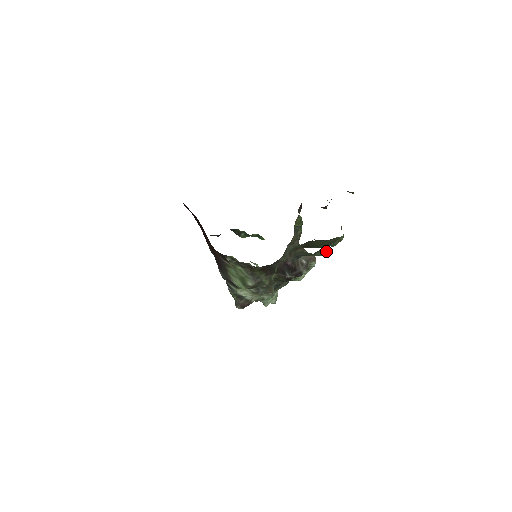
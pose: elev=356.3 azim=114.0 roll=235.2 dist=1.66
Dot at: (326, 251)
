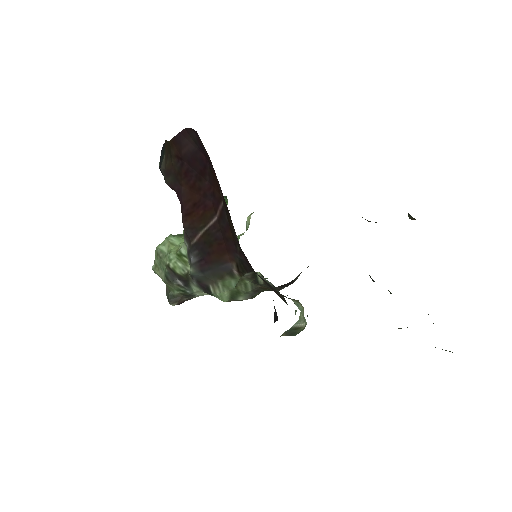
Dot at: occluded
